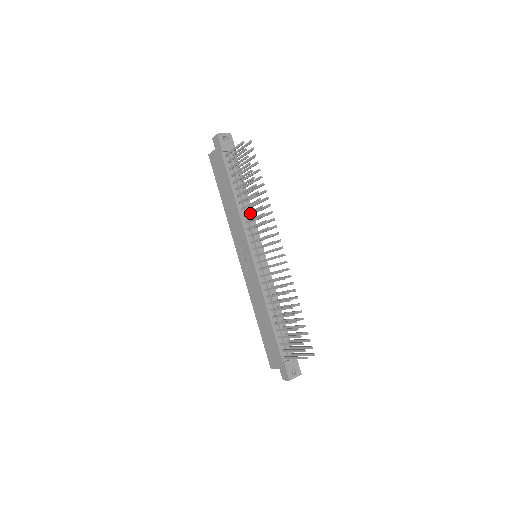
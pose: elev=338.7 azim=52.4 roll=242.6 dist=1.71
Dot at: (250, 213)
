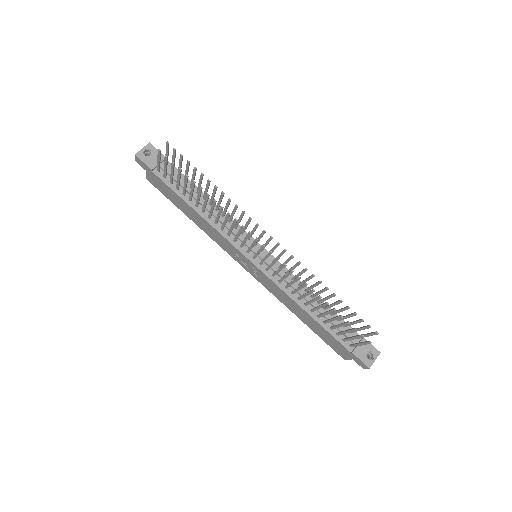
Dot at: (218, 219)
